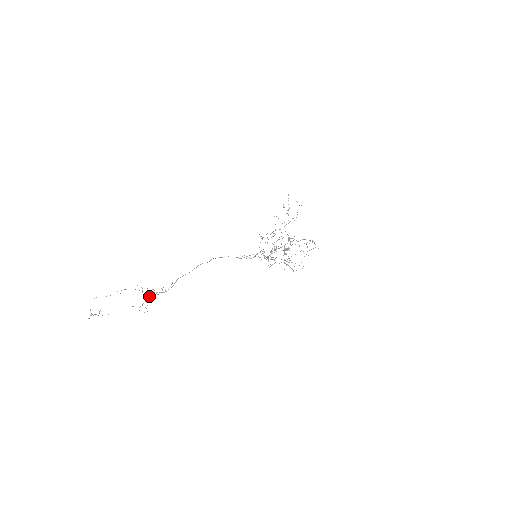
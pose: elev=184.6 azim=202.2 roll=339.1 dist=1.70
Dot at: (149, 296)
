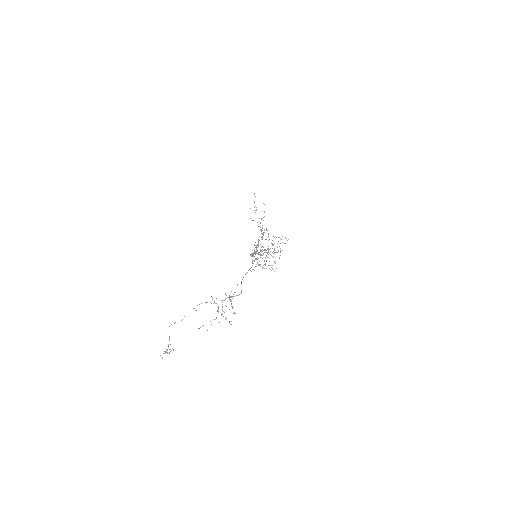
Dot at: (231, 301)
